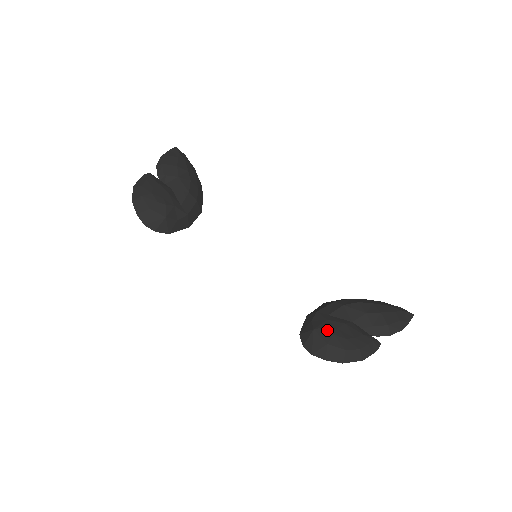
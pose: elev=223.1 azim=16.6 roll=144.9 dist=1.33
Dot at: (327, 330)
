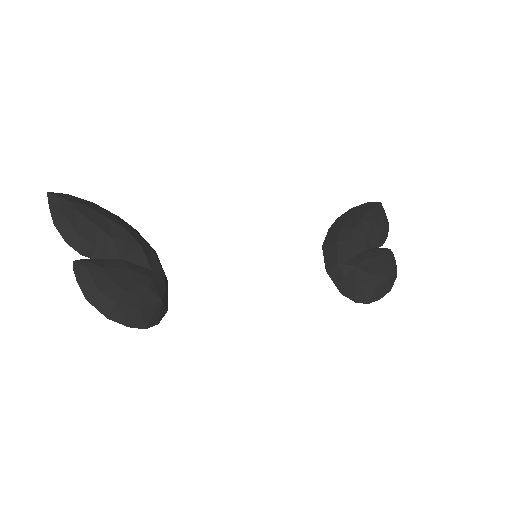
Dot at: (367, 276)
